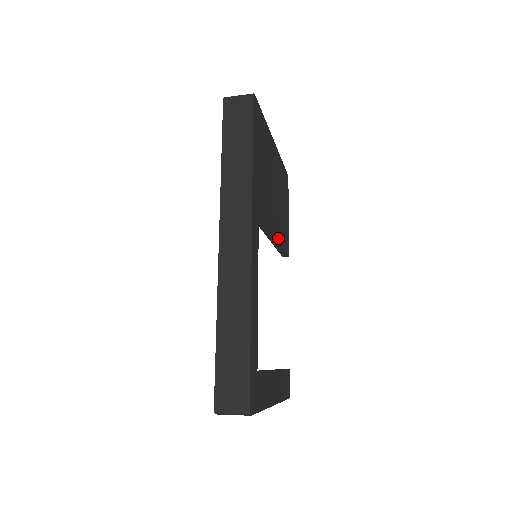
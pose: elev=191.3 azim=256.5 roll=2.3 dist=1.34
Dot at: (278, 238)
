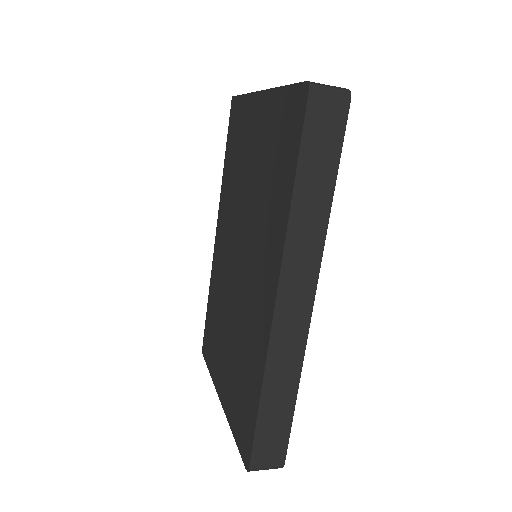
Dot at: occluded
